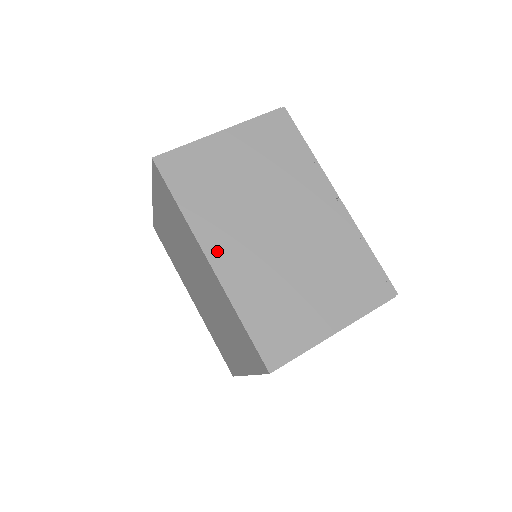
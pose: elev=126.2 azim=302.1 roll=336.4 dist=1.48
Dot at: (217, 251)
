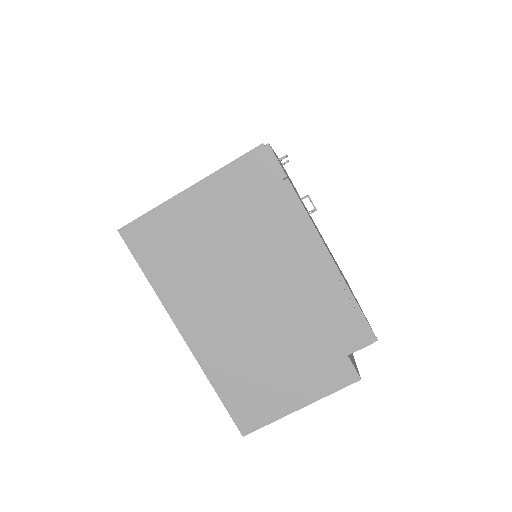
Dot at: occluded
